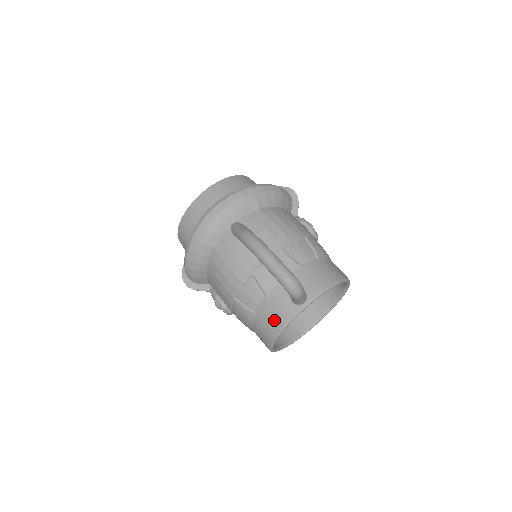
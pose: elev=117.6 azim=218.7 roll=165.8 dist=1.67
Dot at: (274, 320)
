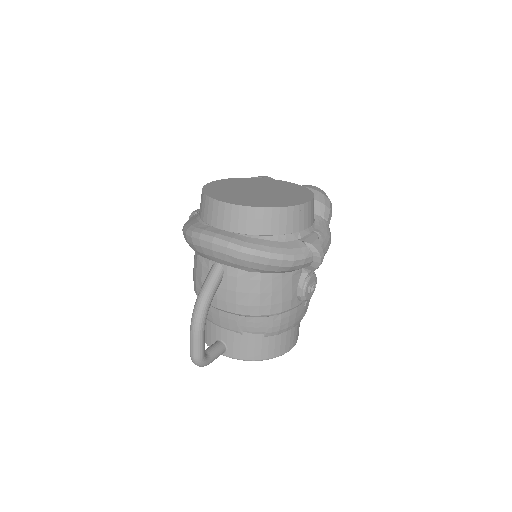
Dot at: occluded
